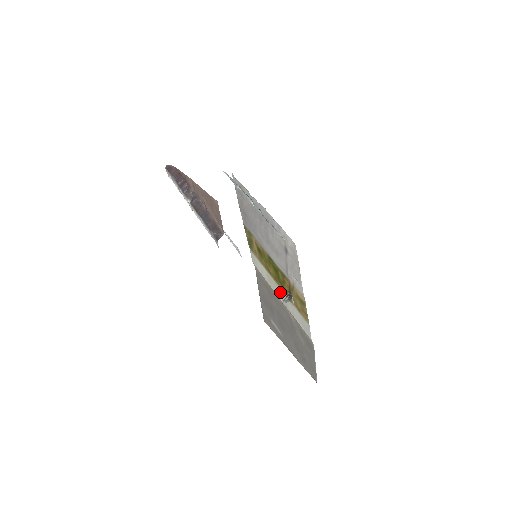
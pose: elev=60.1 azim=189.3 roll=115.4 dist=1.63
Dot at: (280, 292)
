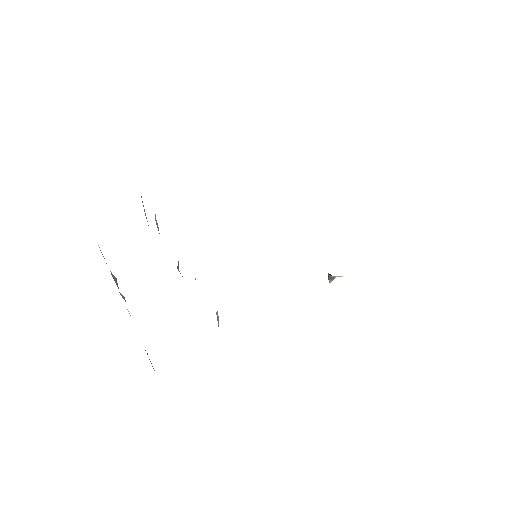
Dot at: occluded
